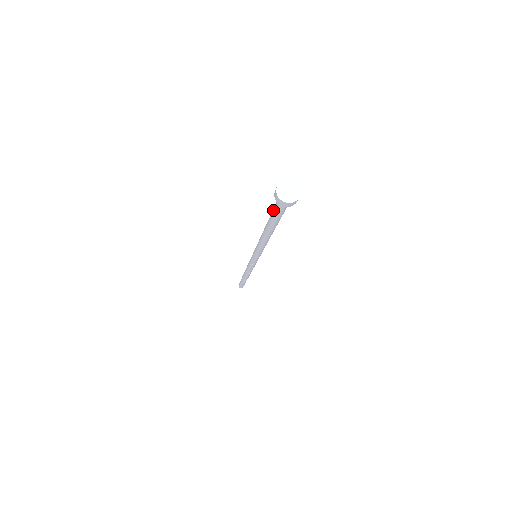
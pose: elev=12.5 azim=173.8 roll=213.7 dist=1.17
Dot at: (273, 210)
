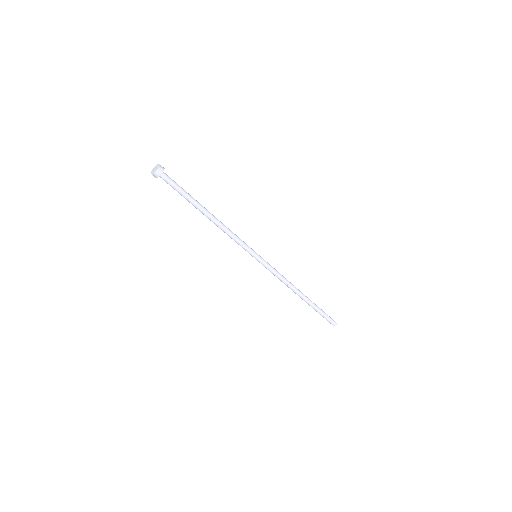
Dot at: occluded
